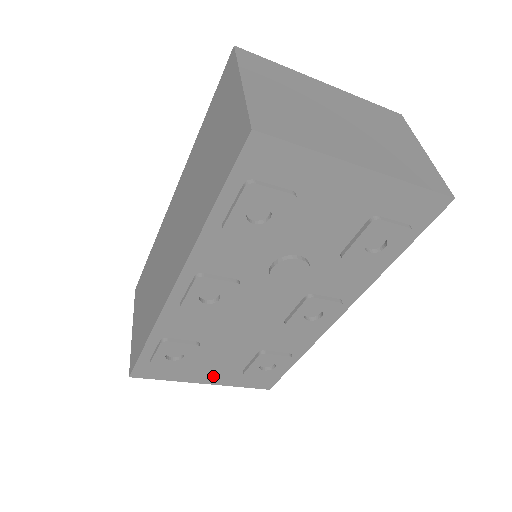
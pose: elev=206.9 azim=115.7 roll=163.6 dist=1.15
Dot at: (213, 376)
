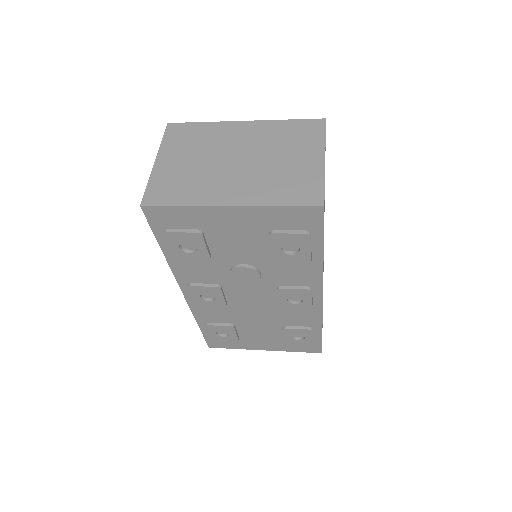
Dot at: (266, 345)
